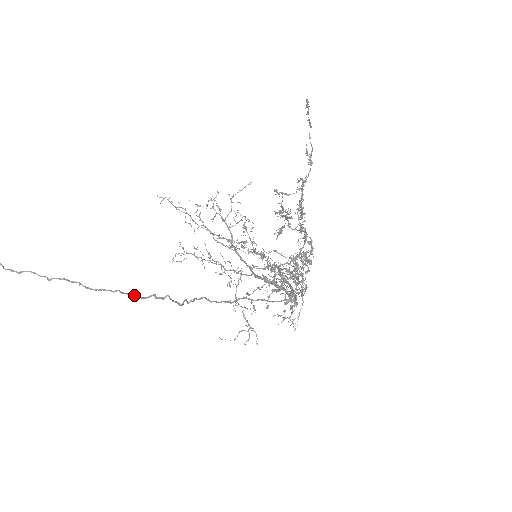
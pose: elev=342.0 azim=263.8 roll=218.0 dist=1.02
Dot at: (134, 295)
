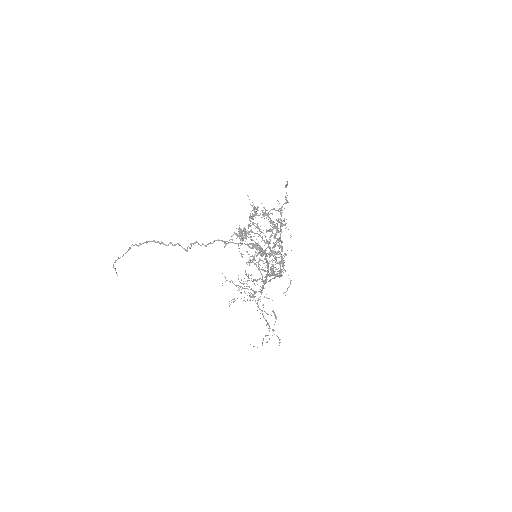
Dot at: (161, 242)
